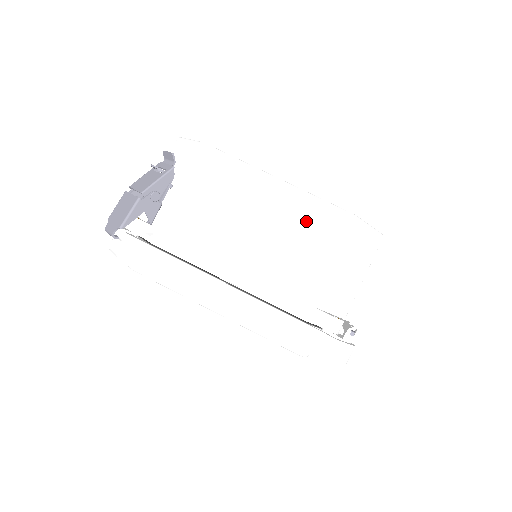
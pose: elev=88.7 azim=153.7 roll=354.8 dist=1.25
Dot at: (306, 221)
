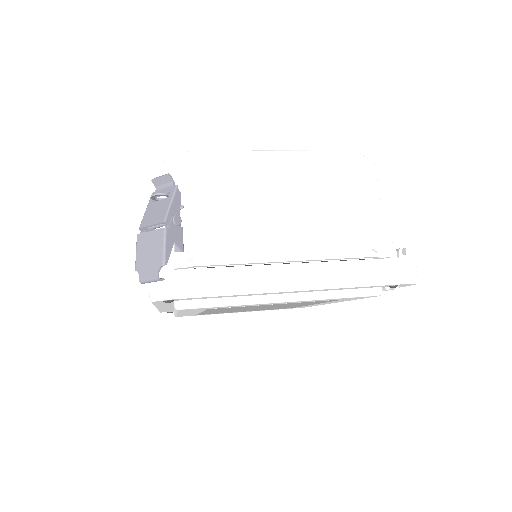
Dot at: (321, 174)
